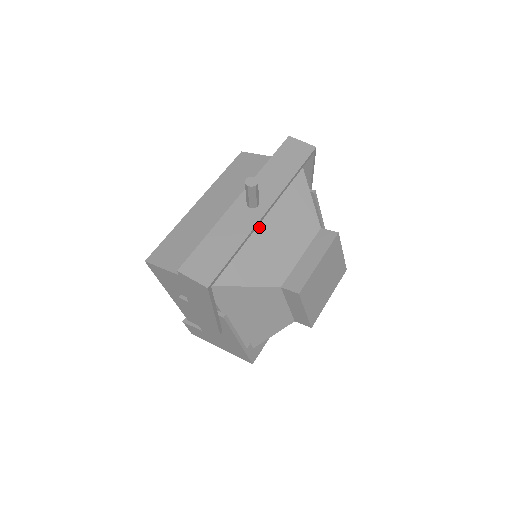
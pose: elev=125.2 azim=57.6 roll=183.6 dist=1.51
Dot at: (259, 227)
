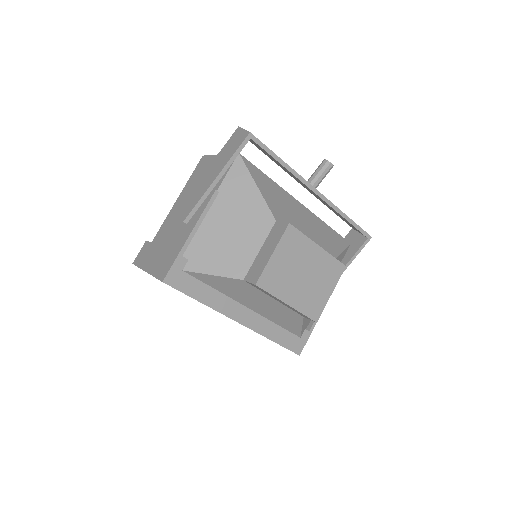
Dot at: (297, 204)
